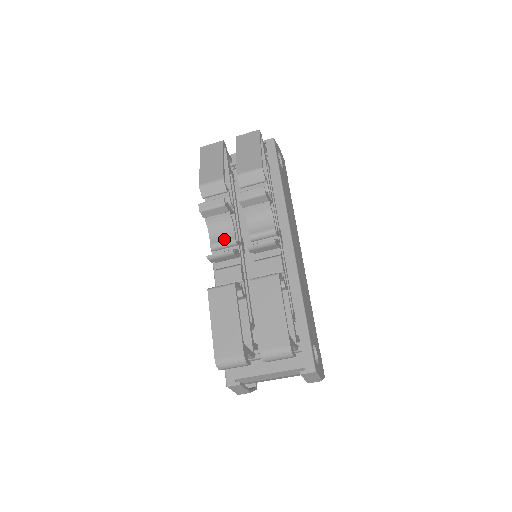
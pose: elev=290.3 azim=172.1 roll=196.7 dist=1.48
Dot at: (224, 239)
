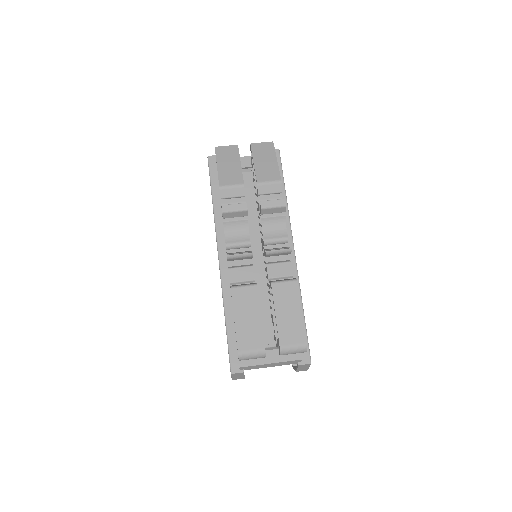
Dot at: (240, 240)
